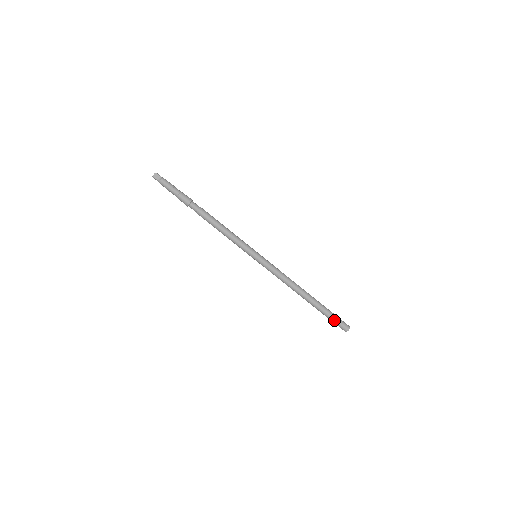
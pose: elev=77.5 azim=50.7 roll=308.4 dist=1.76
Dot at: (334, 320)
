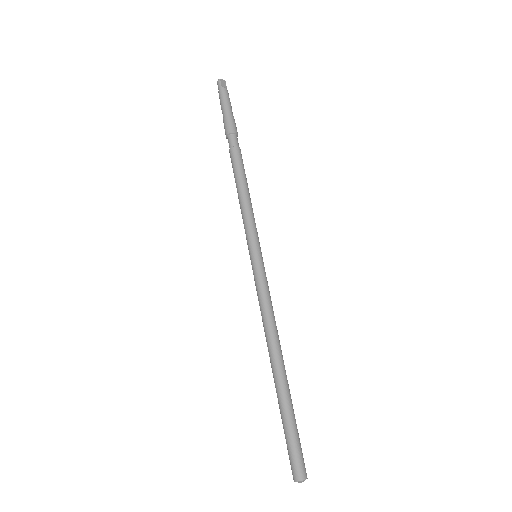
Dot at: (295, 441)
